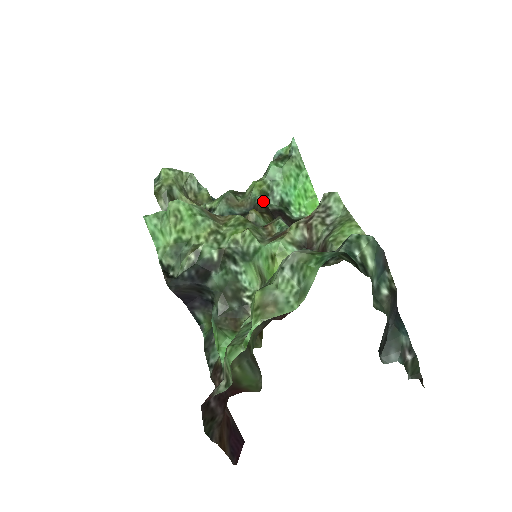
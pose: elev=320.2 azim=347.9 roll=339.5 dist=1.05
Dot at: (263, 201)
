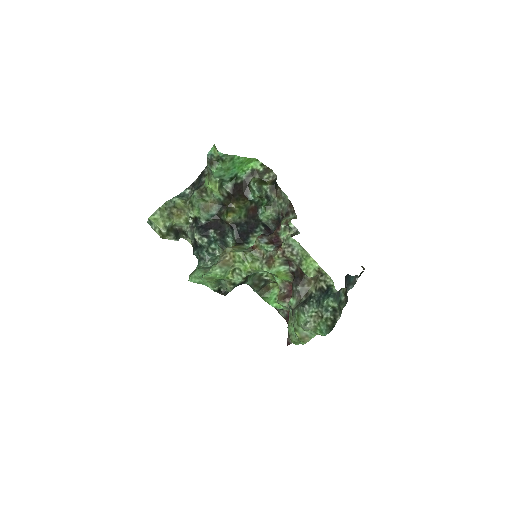
Dot at: (224, 196)
